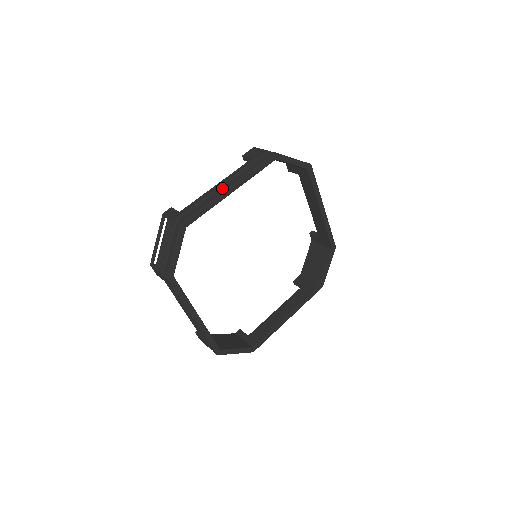
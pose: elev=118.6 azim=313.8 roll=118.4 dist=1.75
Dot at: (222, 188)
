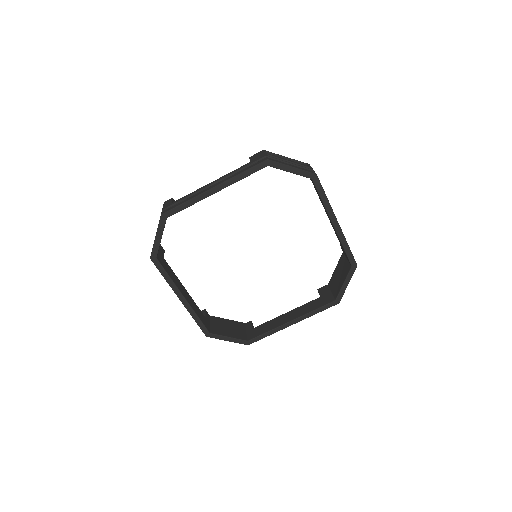
Dot at: occluded
